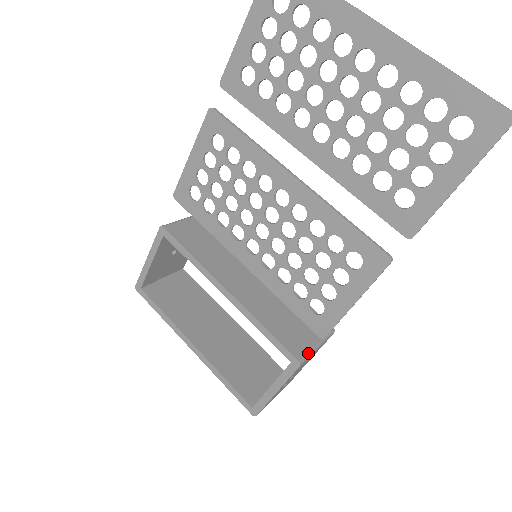
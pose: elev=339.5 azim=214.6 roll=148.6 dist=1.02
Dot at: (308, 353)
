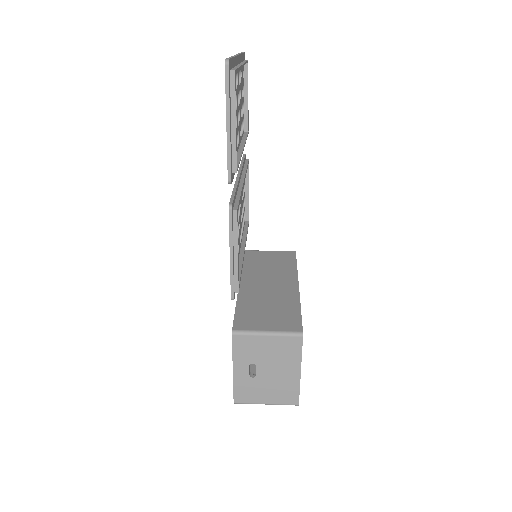
Dot at: (249, 331)
